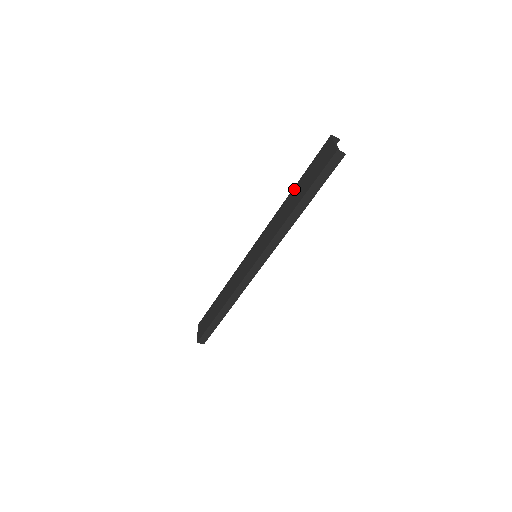
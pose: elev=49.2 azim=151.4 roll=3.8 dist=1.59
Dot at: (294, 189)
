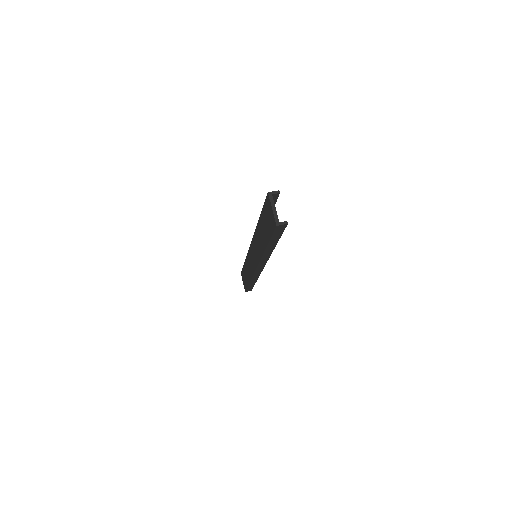
Dot at: (259, 222)
